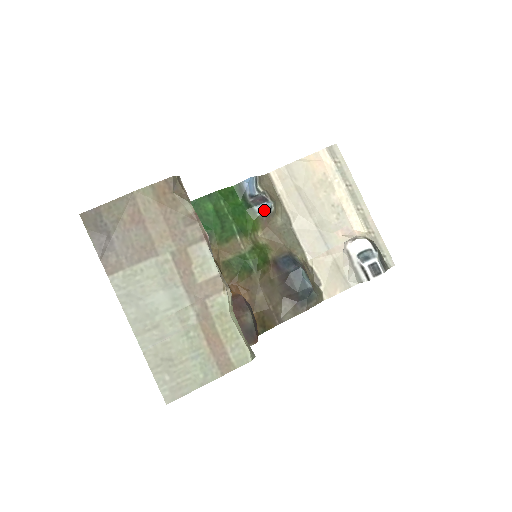
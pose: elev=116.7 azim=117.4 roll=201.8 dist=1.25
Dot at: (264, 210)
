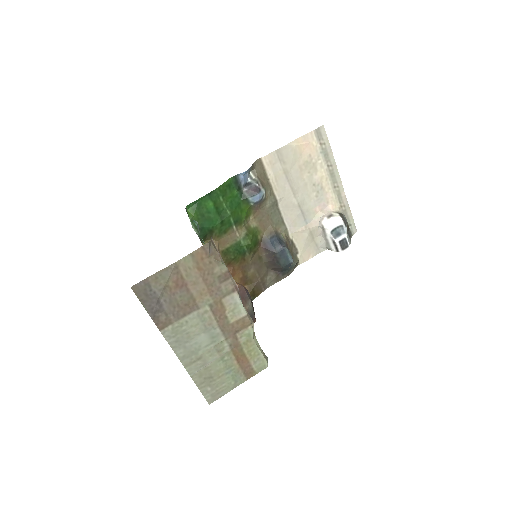
Dot at: (257, 200)
